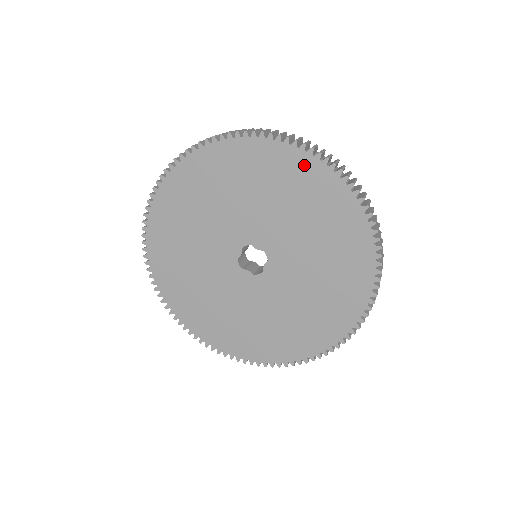
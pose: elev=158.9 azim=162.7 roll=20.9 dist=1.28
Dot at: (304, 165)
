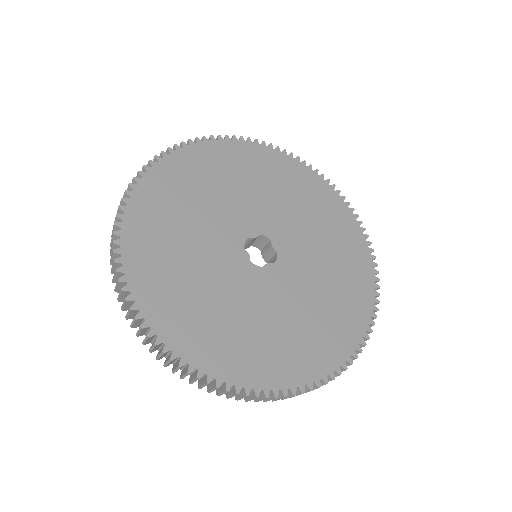
Dot at: (353, 232)
